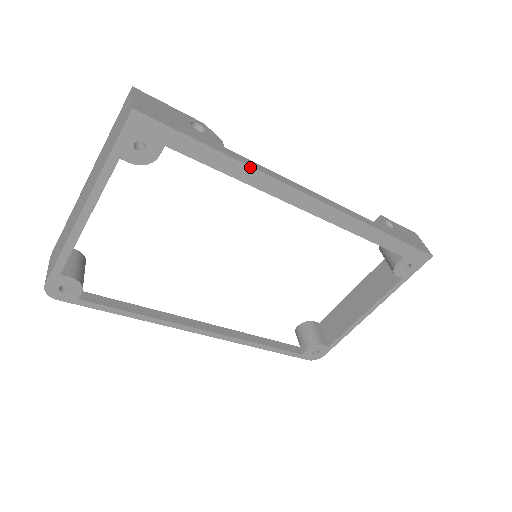
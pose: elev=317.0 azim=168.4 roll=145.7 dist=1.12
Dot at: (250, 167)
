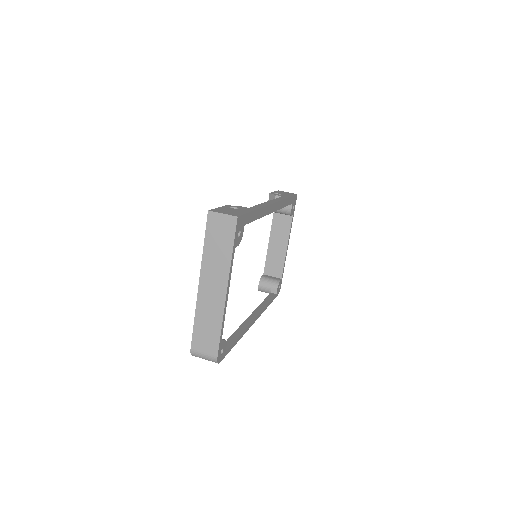
Dot at: (261, 208)
